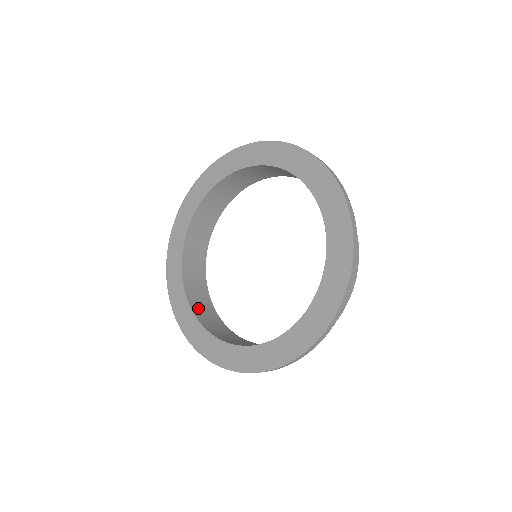
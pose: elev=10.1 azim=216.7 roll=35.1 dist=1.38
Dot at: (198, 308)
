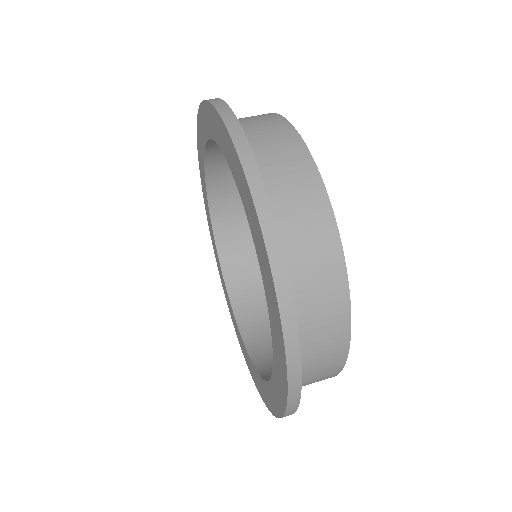
Dot at: (242, 302)
